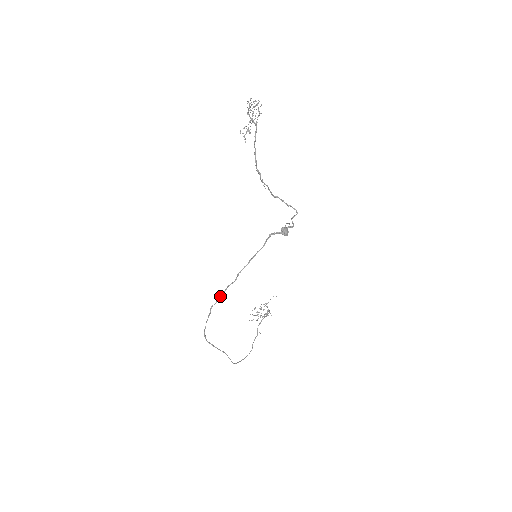
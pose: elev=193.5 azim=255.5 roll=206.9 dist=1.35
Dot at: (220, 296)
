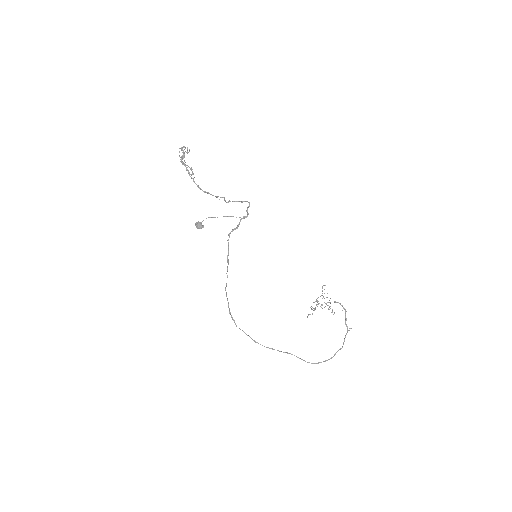
Dot at: occluded
